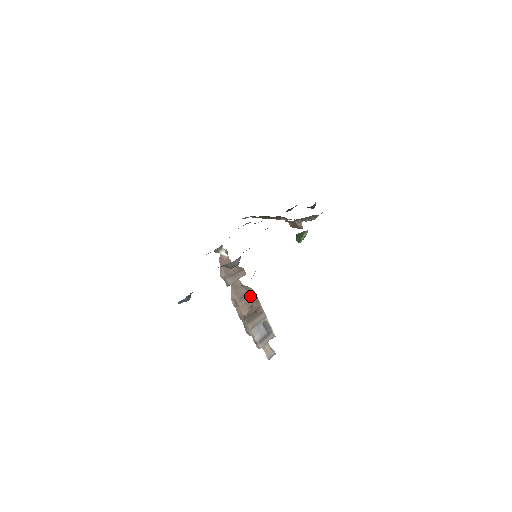
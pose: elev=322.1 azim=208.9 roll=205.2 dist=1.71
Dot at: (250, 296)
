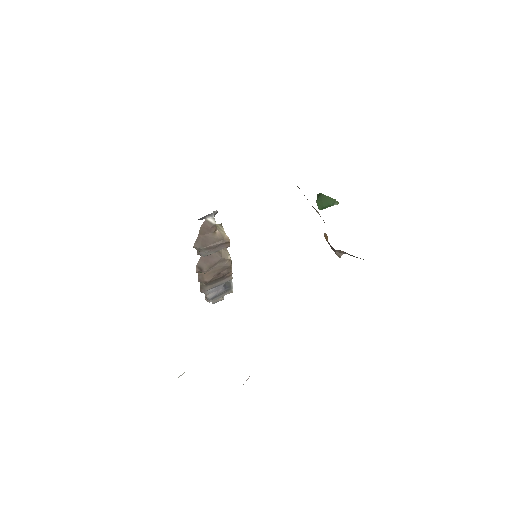
Dot at: (223, 264)
